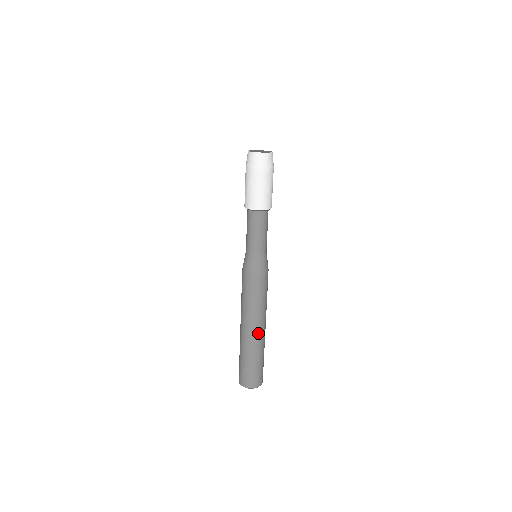
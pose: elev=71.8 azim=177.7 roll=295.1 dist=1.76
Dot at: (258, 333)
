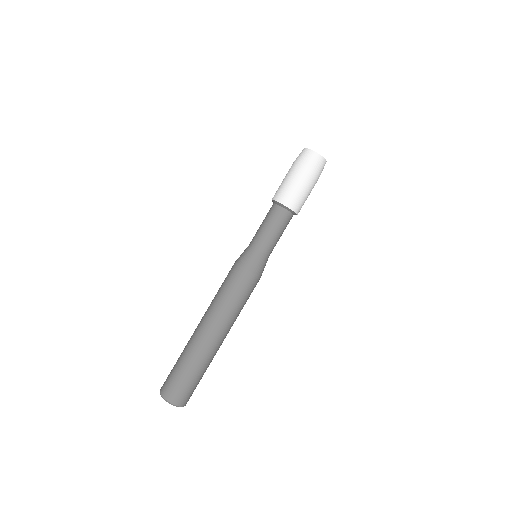
Dot at: (218, 341)
